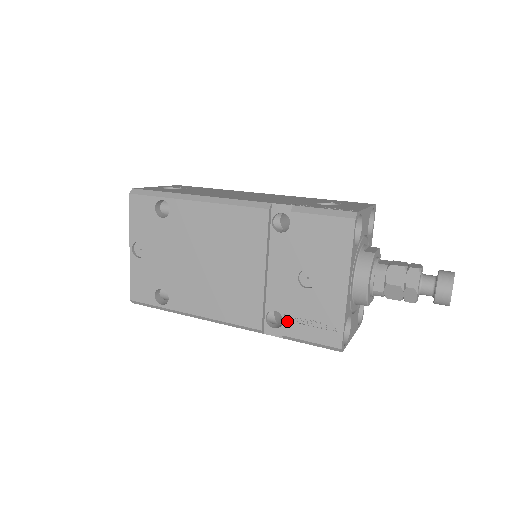
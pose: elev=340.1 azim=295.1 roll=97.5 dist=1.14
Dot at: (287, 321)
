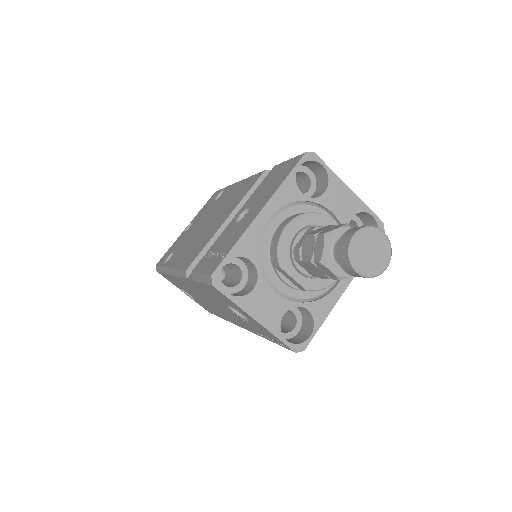
Dot at: (204, 257)
